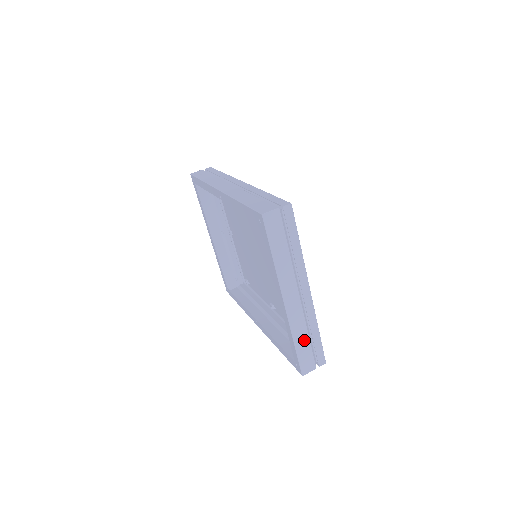
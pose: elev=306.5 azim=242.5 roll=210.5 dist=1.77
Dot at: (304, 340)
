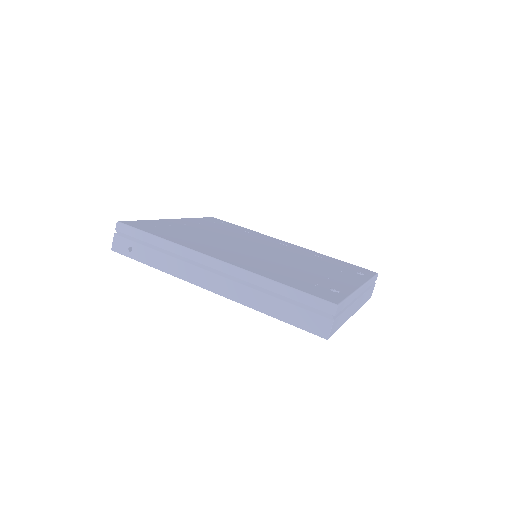
Dot at: (367, 295)
